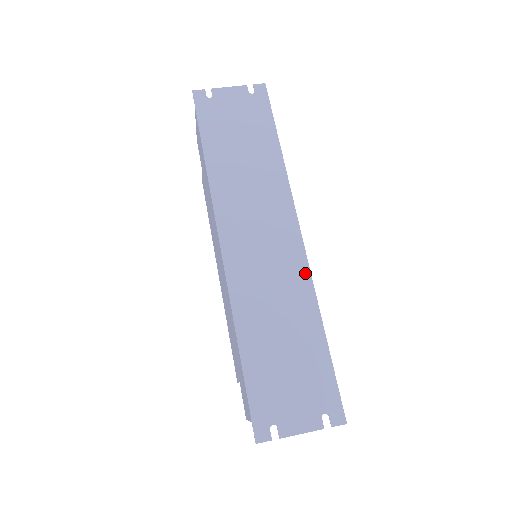
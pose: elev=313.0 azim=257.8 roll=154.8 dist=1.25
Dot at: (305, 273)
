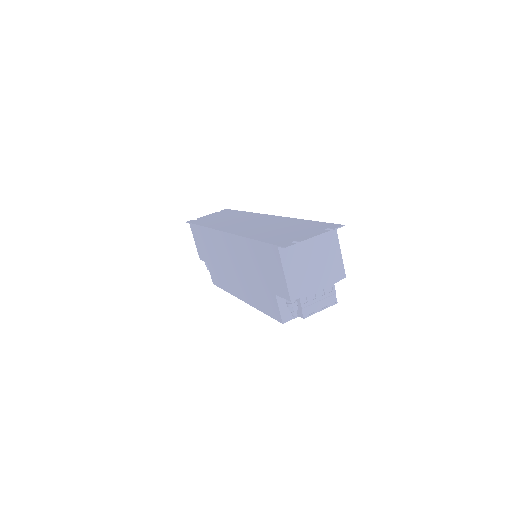
Dot at: (281, 218)
